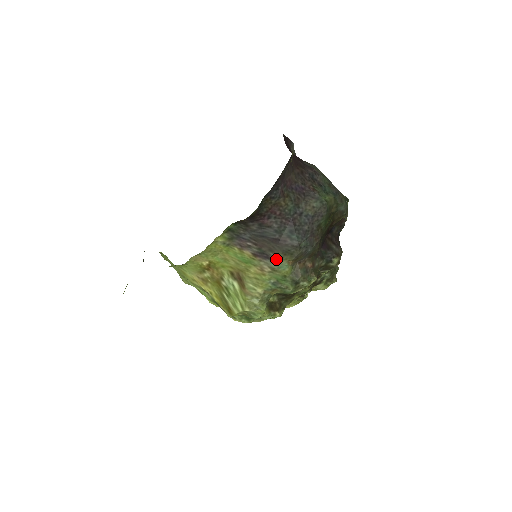
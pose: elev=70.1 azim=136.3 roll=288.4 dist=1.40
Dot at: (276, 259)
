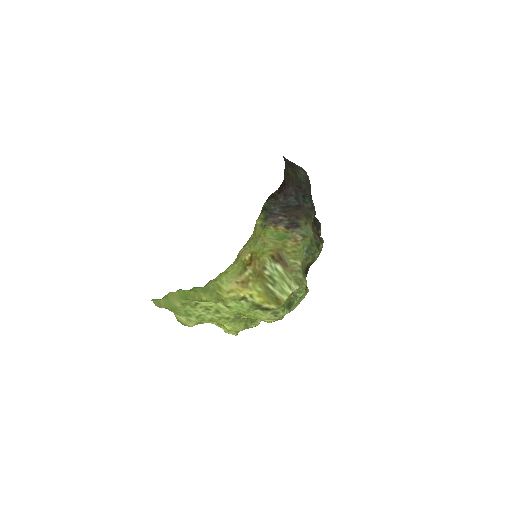
Dot at: (303, 225)
